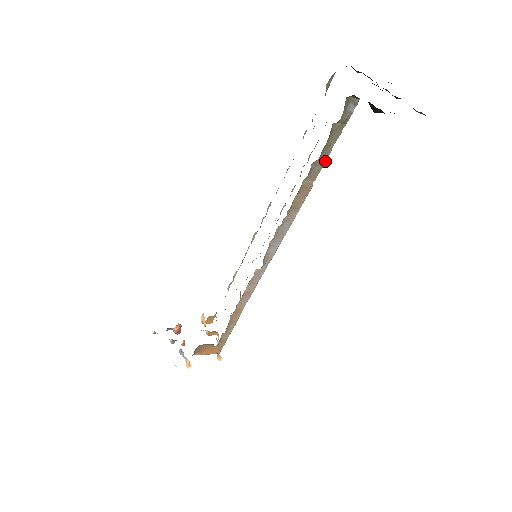
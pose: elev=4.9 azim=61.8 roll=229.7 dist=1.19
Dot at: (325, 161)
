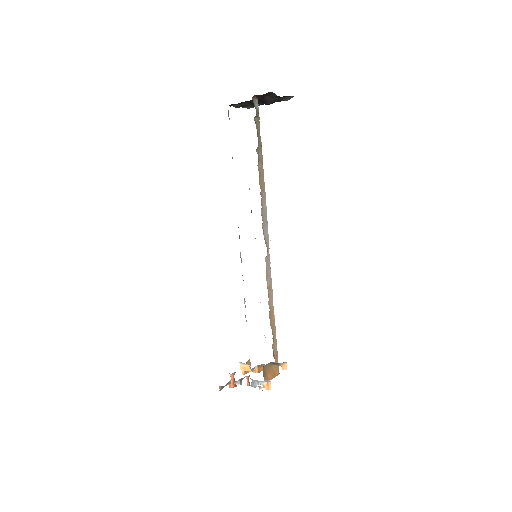
Dot at: (261, 148)
